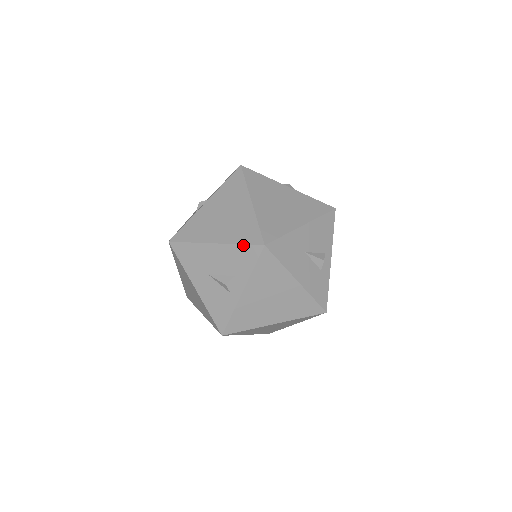
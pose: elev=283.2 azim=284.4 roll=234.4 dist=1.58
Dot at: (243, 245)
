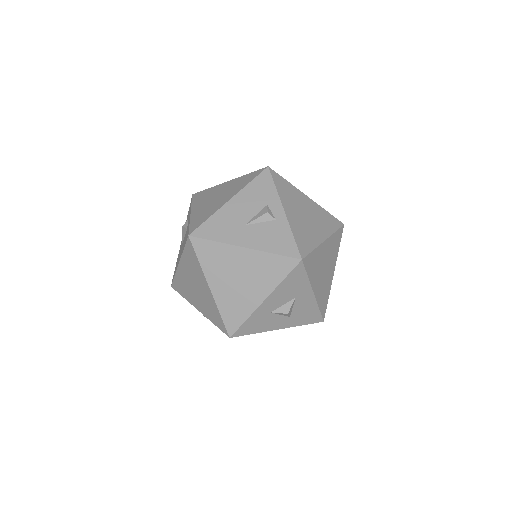
Dot at: (253, 180)
